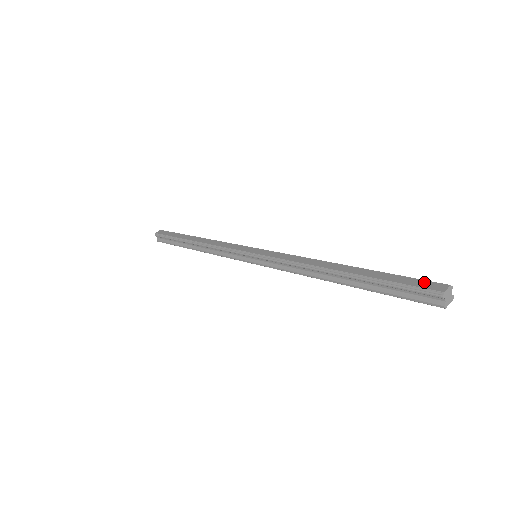
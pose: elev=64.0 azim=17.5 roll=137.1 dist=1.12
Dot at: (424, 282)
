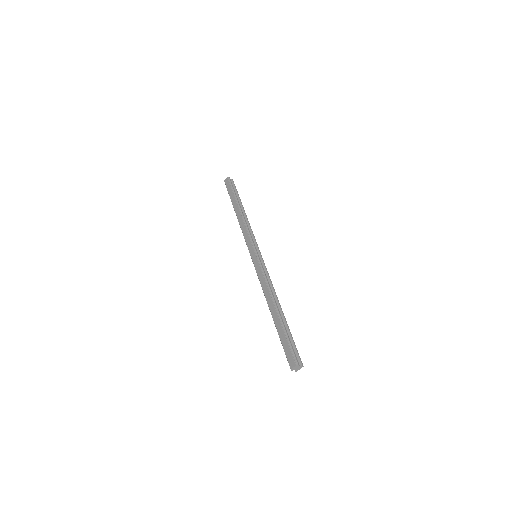
Dot at: (290, 355)
